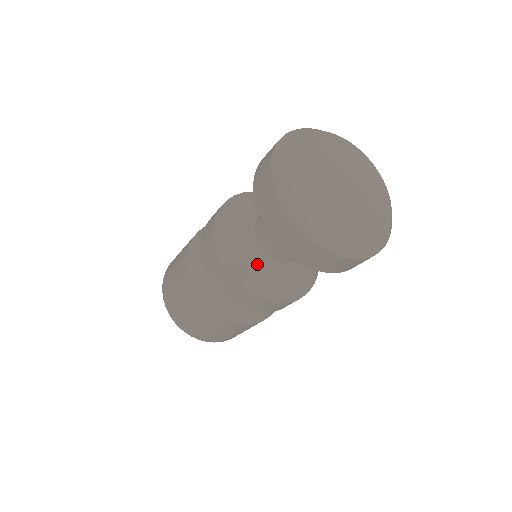
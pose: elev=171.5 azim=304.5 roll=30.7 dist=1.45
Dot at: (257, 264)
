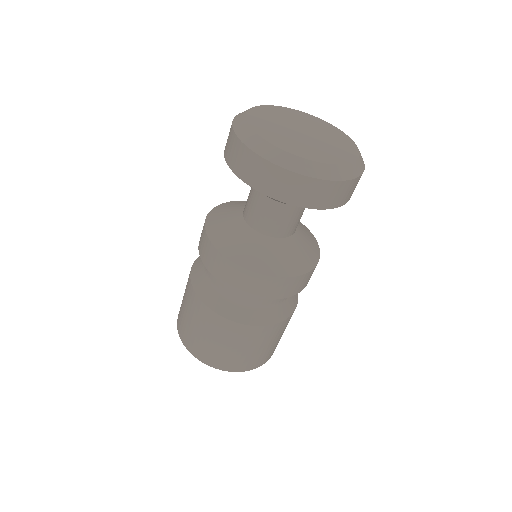
Dot at: (265, 248)
